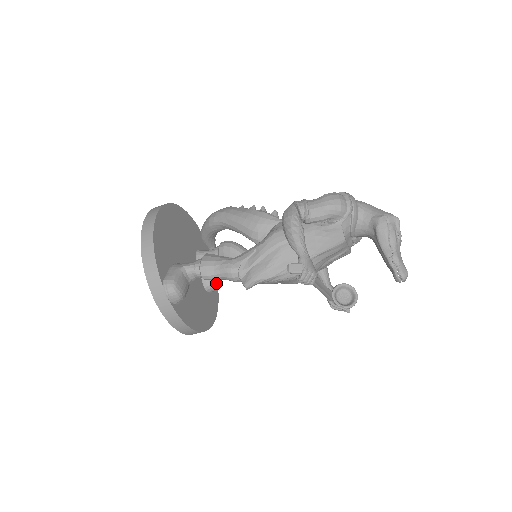
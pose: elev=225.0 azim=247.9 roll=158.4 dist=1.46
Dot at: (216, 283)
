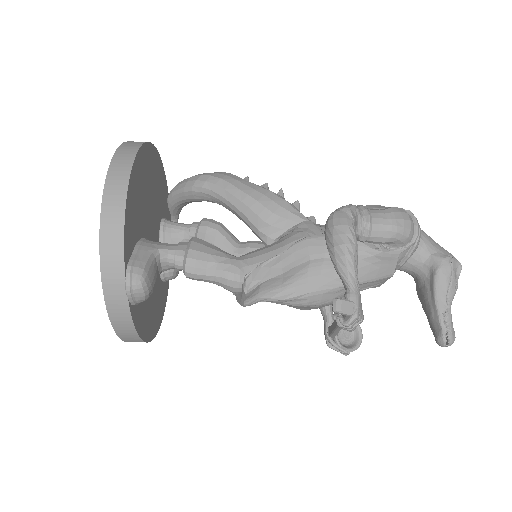
Dot at: (177, 271)
